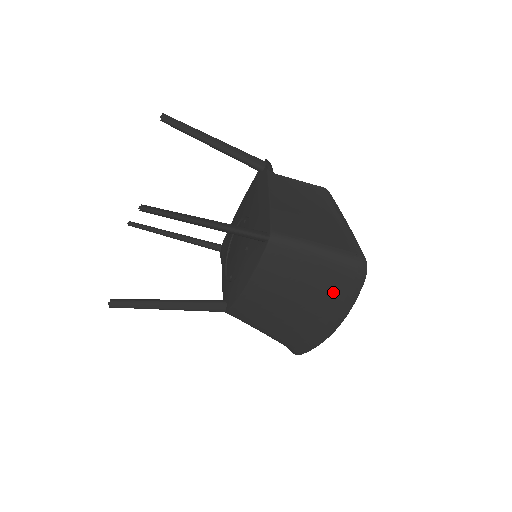
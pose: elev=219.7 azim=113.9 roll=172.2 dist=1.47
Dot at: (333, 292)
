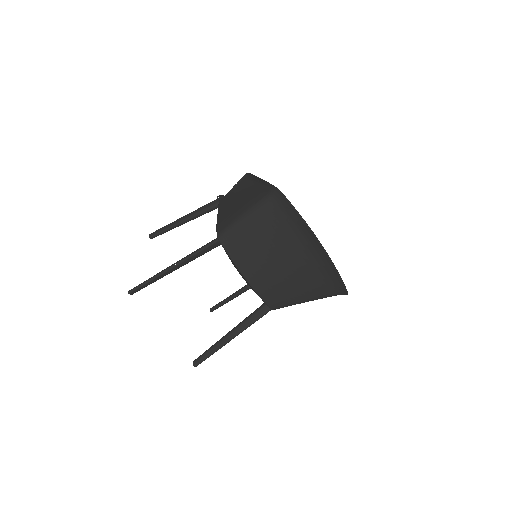
Dot at: (287, 228)
